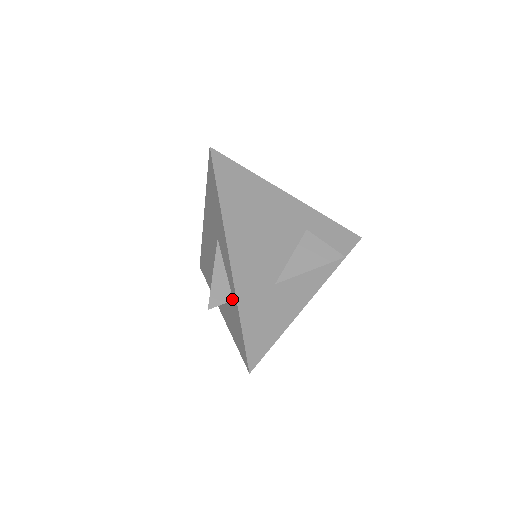
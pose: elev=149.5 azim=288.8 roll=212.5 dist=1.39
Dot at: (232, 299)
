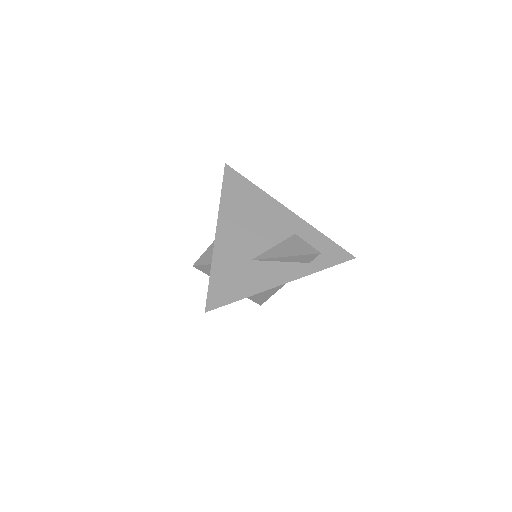
Dot at: occluded
